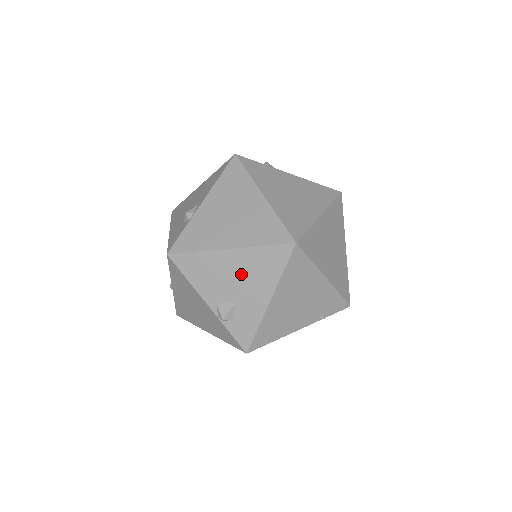
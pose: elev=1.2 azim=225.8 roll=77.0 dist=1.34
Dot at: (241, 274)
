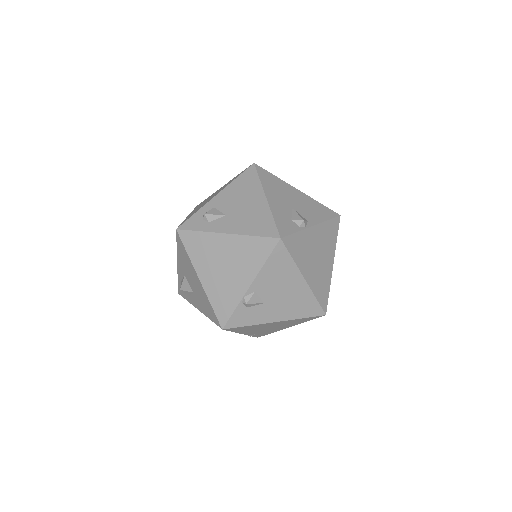
Dot at: (288, 295)
